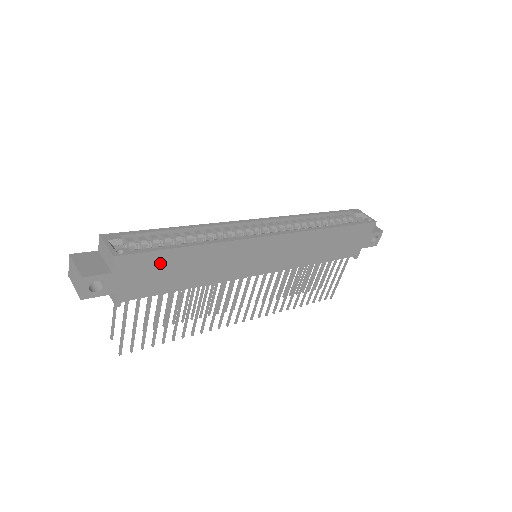
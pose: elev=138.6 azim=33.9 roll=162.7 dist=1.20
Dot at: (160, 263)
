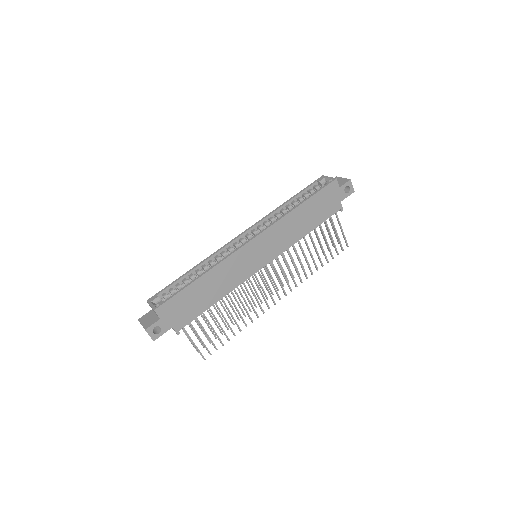
Dot at: (185, 299)
